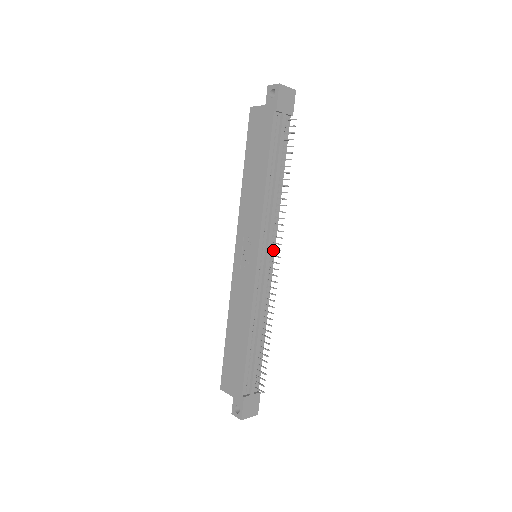
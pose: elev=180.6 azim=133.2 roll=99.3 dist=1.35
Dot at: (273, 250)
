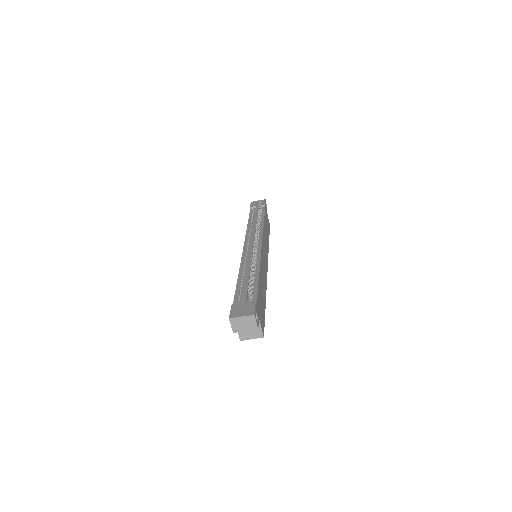
Dot at: (260, 241)
